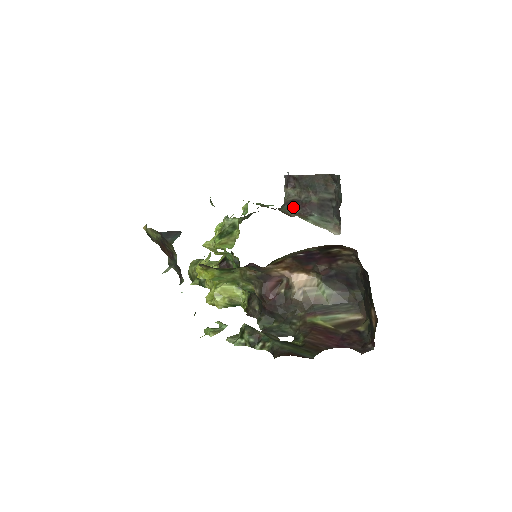
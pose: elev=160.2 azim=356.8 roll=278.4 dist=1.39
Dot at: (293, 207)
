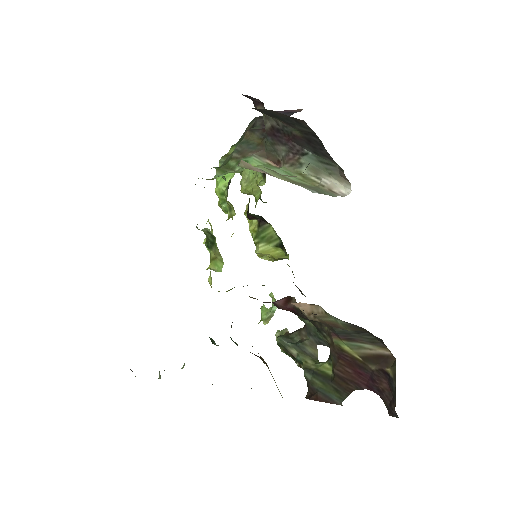
Dot at: (276, 143)
